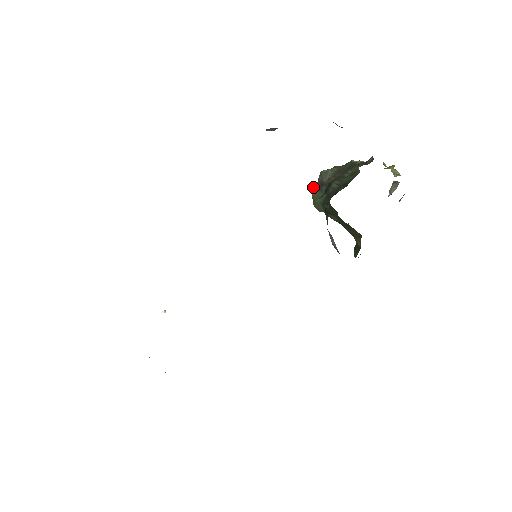
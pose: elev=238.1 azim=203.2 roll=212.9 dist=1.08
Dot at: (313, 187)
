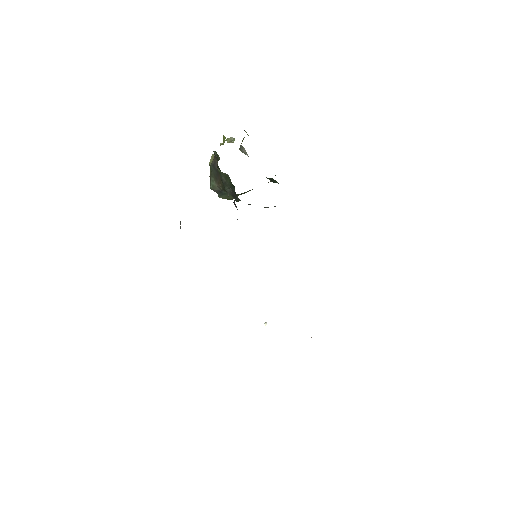
Dot at: (219, 197)
